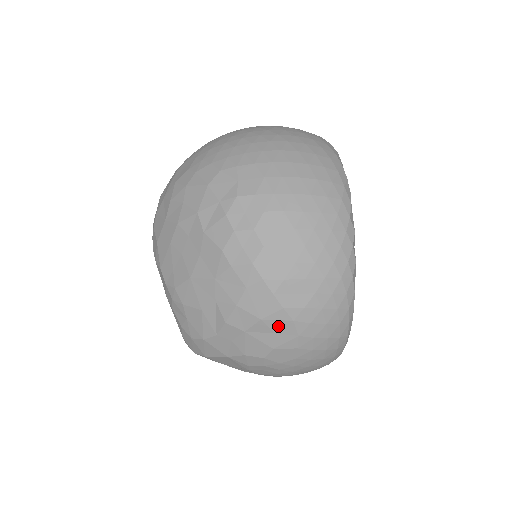
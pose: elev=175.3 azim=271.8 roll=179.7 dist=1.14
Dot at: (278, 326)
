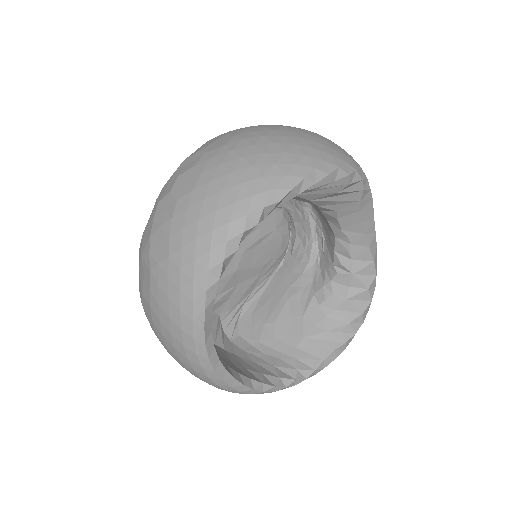
Dot at: (145, 270)
